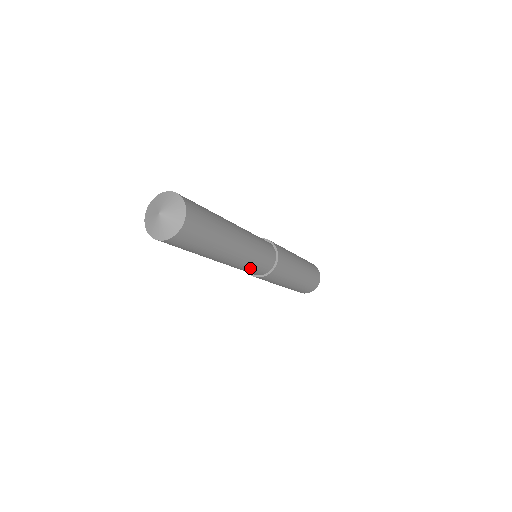
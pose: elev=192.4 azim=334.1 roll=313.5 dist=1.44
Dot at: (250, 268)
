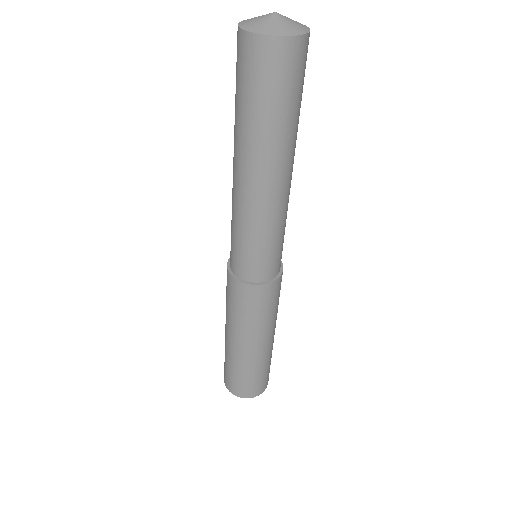
Dot at: (272, 243)
